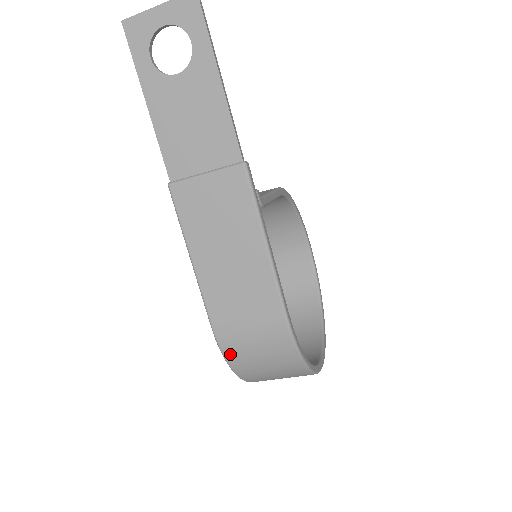
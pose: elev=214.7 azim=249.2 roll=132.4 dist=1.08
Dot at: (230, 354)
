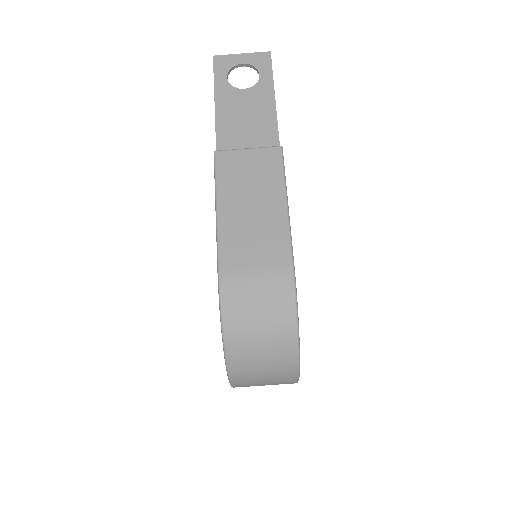
Dot at: (228, 302)
